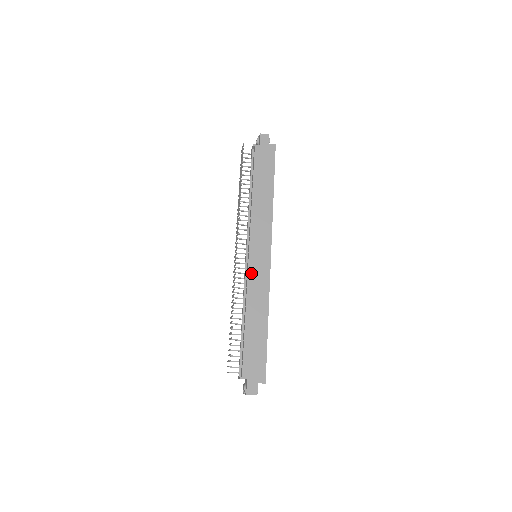
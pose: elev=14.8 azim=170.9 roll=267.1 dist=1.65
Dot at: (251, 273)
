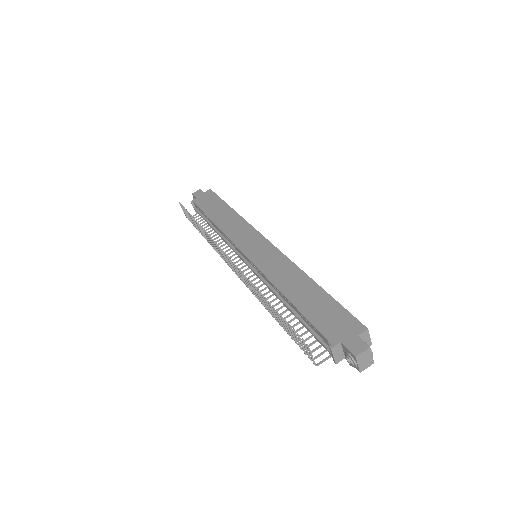
Dot at: (259, 264)
